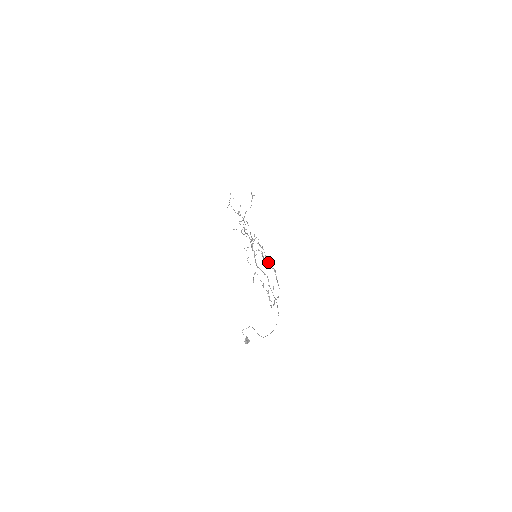
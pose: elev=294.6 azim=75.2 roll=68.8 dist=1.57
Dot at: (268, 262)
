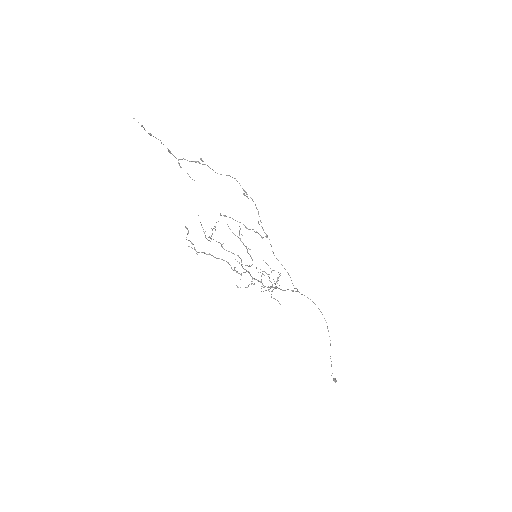
Dot at: occluded
